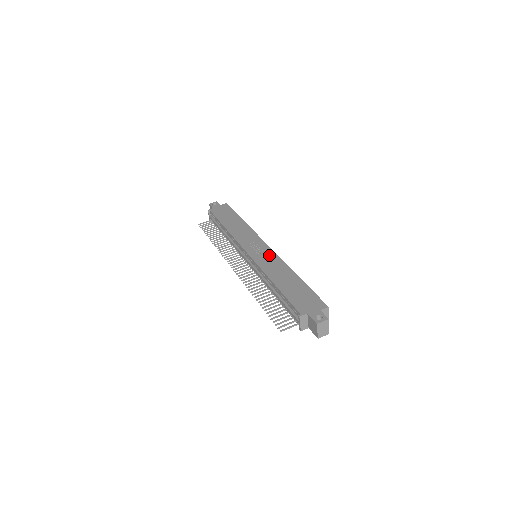
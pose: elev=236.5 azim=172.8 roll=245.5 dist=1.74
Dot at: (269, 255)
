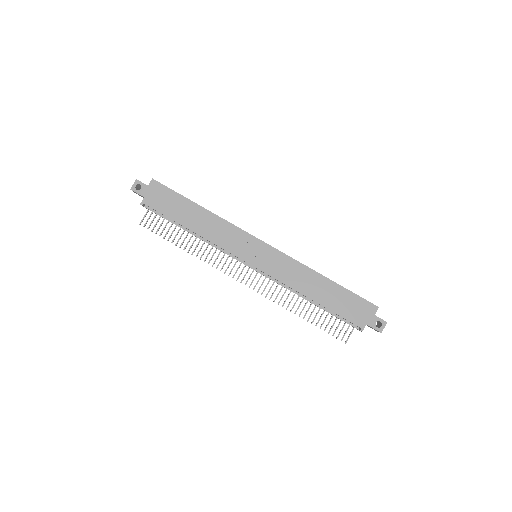
Dot at: (278, 259)
